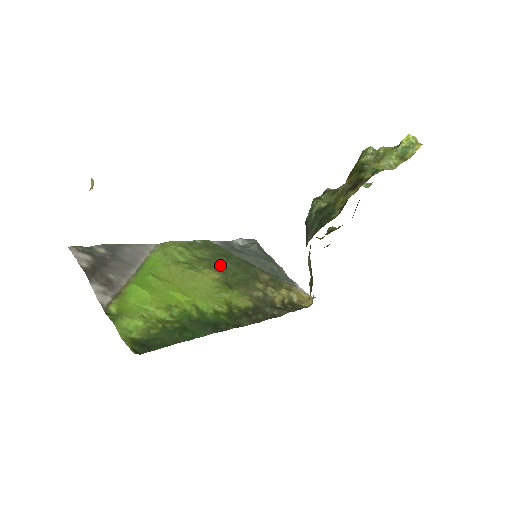
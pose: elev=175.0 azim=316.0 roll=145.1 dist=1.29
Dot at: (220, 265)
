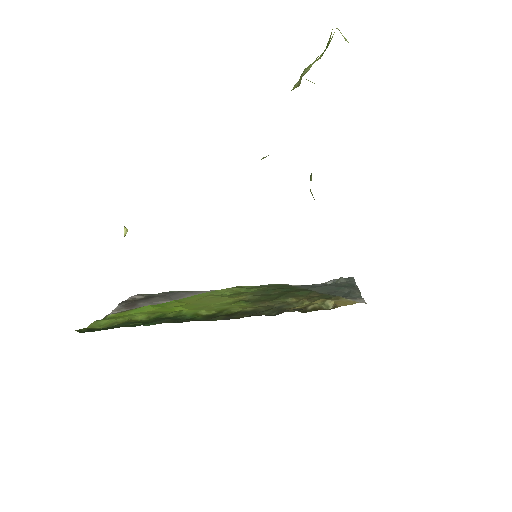
Dot at: (265, 294)
